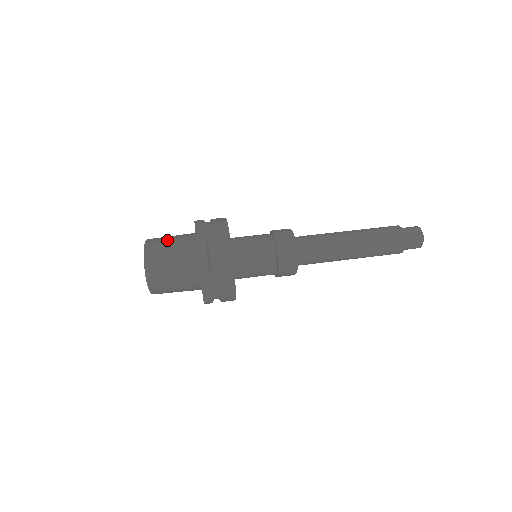
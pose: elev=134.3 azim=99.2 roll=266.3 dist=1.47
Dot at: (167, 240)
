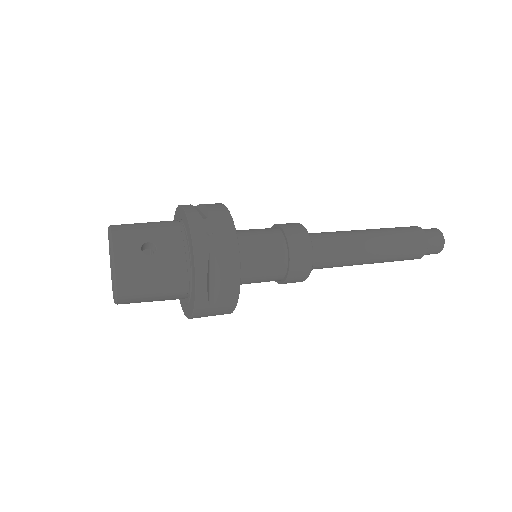
Dot at: (144, 236)
